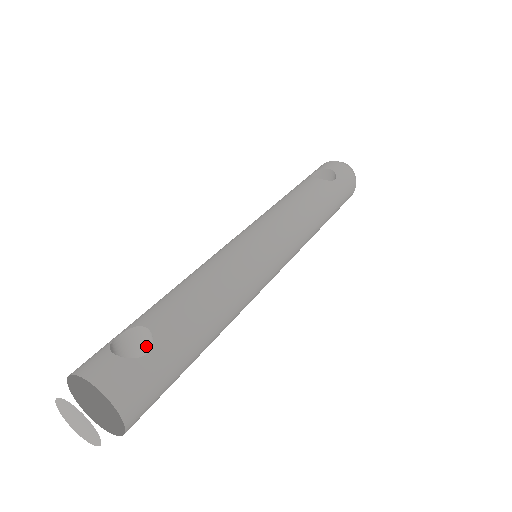
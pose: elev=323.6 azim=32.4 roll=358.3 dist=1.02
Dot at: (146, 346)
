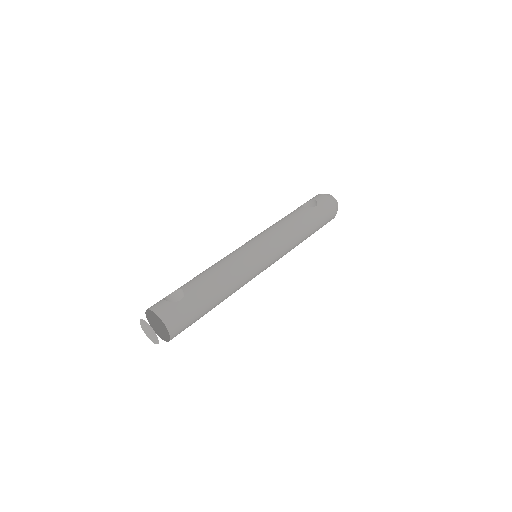
Dot at: occluded
